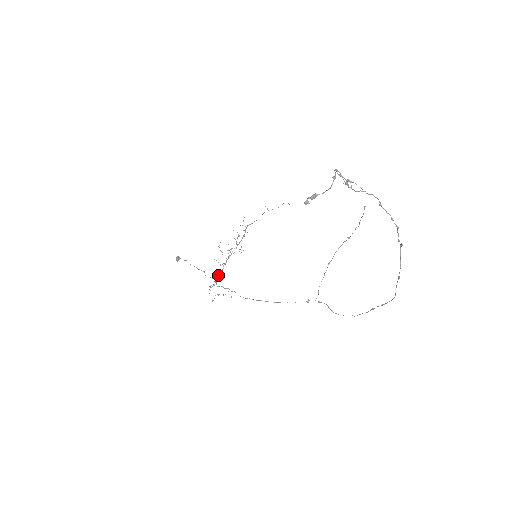
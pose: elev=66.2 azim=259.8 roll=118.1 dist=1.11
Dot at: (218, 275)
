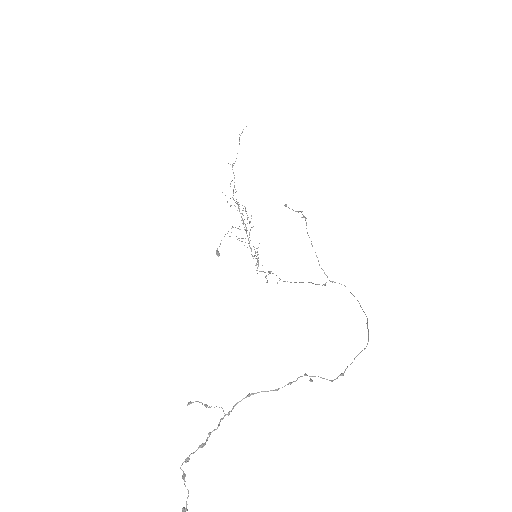
Dot at: occluded
